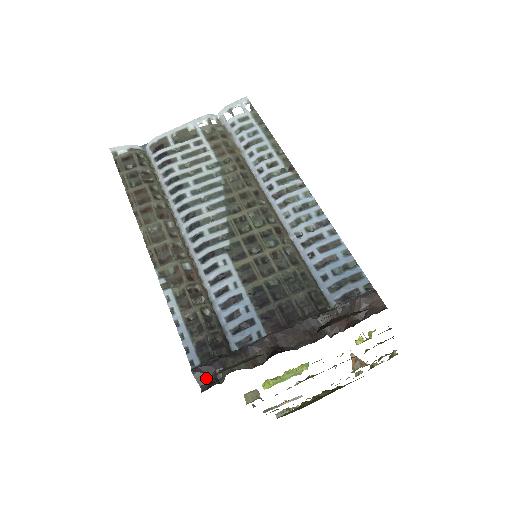
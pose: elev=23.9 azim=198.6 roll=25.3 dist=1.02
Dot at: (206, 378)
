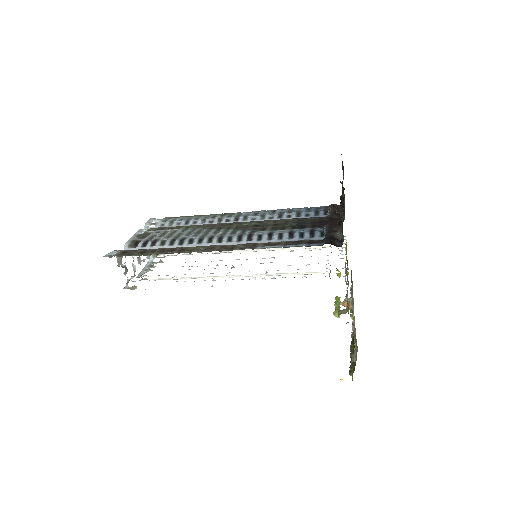
Dot at: (335, 243)
